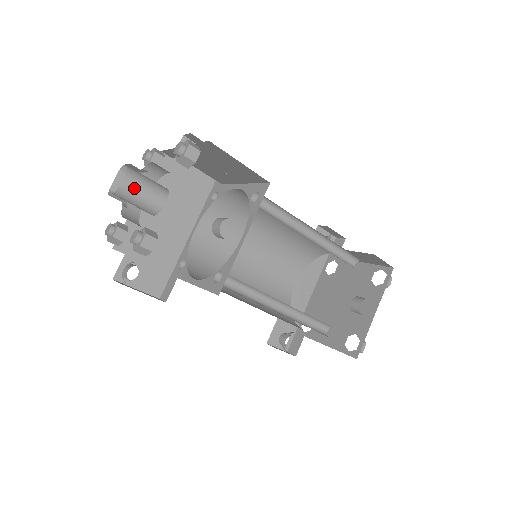
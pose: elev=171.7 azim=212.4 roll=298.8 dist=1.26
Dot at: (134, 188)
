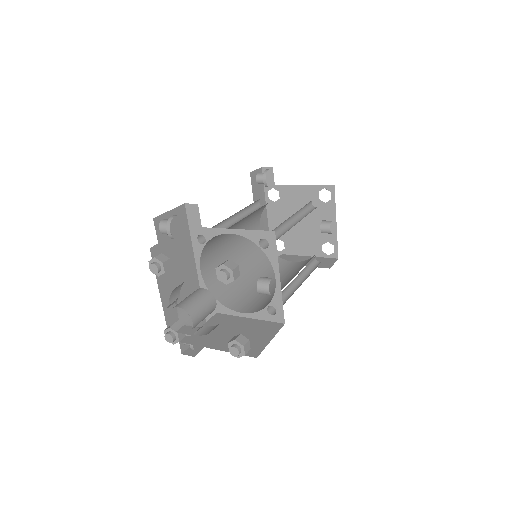
Dot at: (199, 318)
